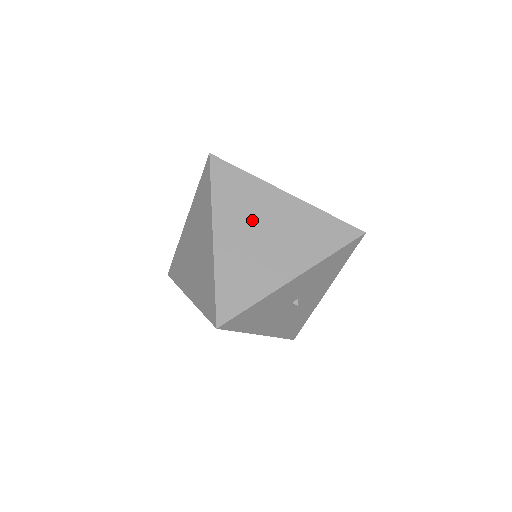
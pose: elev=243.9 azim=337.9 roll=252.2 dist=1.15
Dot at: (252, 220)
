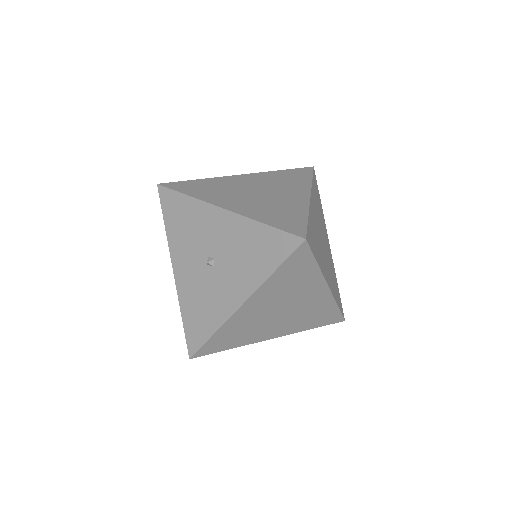
Dot at: (268, 186)
